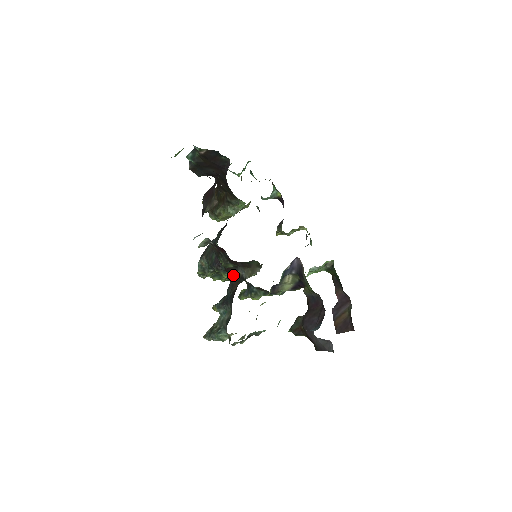
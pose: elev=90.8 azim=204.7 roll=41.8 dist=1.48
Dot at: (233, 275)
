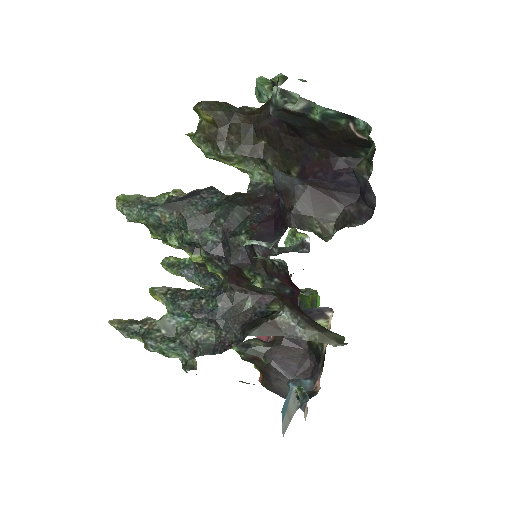
Dot at: (243, 290)
